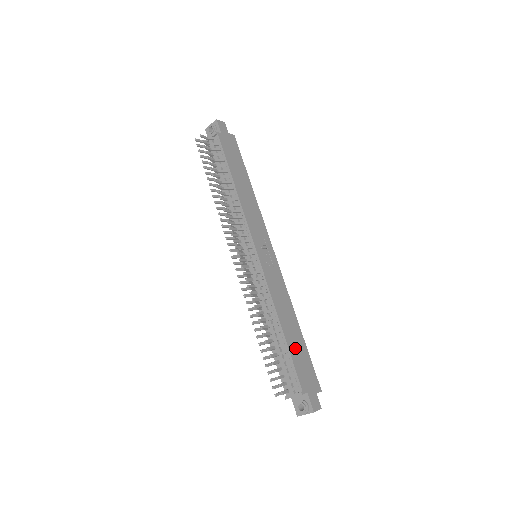
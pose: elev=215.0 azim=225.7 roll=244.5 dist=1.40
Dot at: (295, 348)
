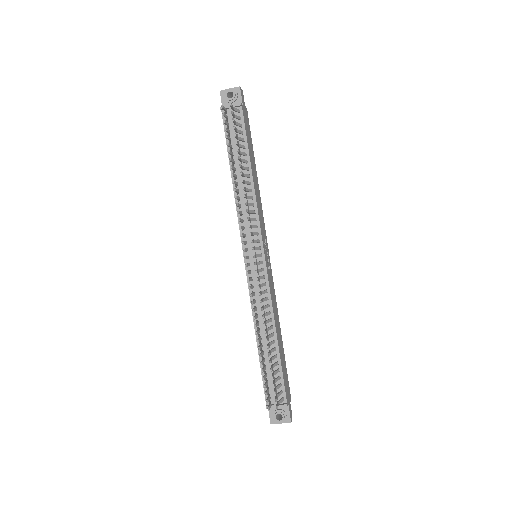
Dot at: (282, 359)
